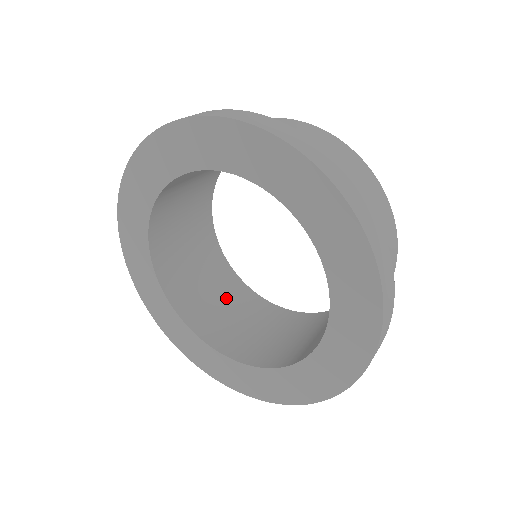
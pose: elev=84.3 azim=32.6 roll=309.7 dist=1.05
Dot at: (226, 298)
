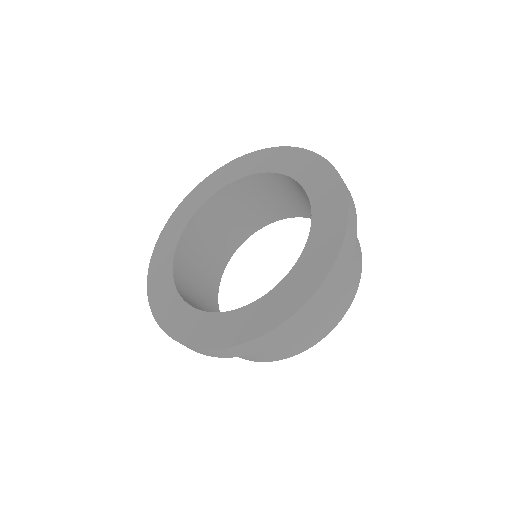
Dot at: occluded
